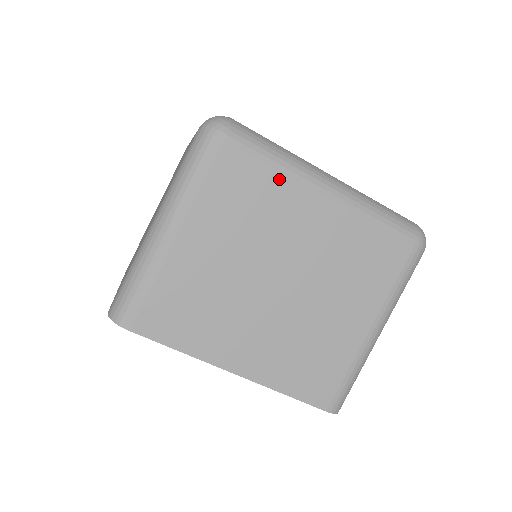
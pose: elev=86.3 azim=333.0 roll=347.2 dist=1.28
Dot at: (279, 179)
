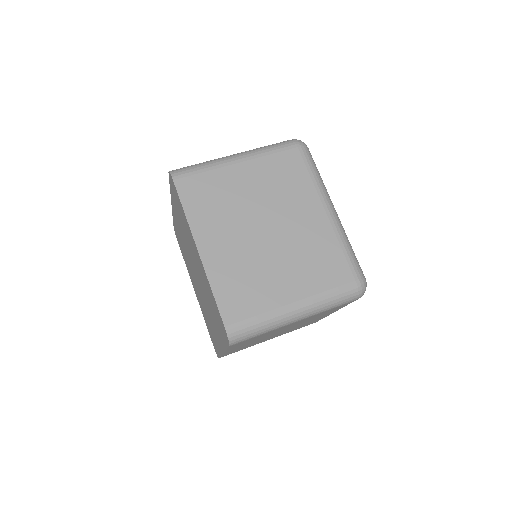
Dot at: (309, 183)
